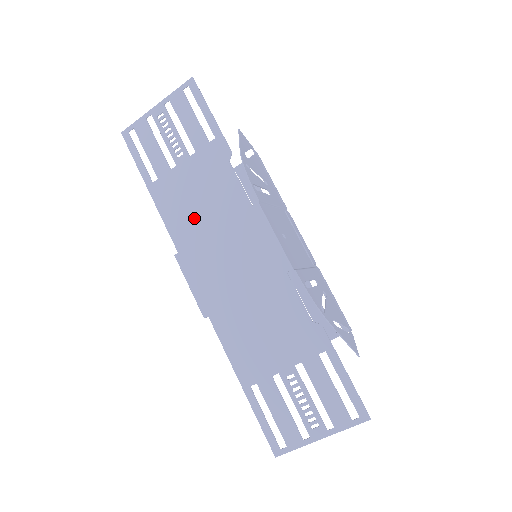
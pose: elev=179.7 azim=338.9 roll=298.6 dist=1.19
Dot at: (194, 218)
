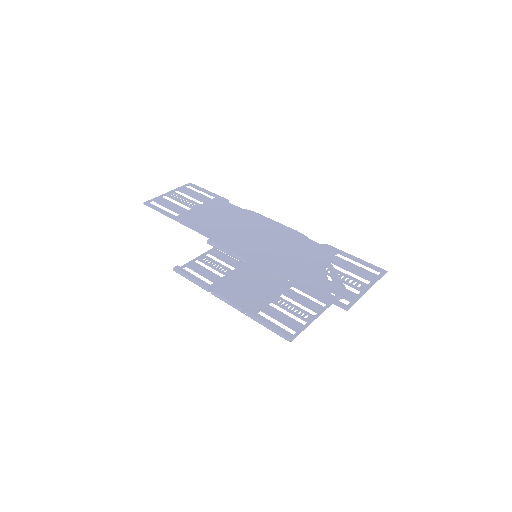
Dot at: (215, 224)
